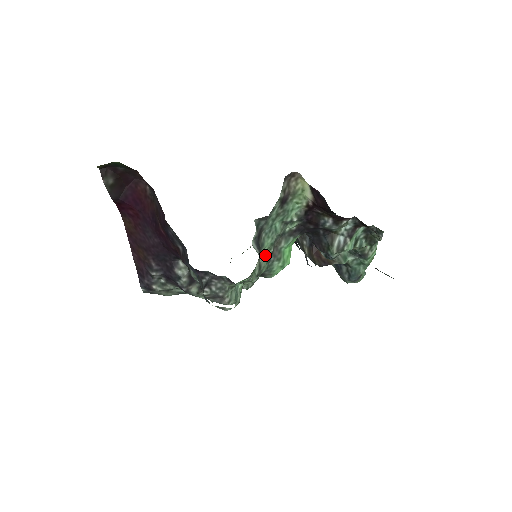
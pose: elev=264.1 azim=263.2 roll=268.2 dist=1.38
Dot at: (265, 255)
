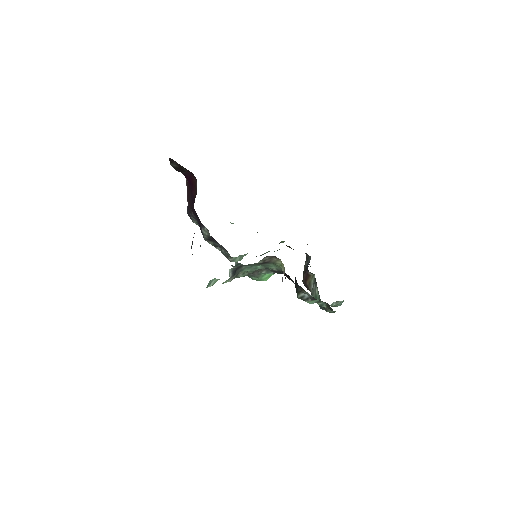
Dot at: (245, 272)
